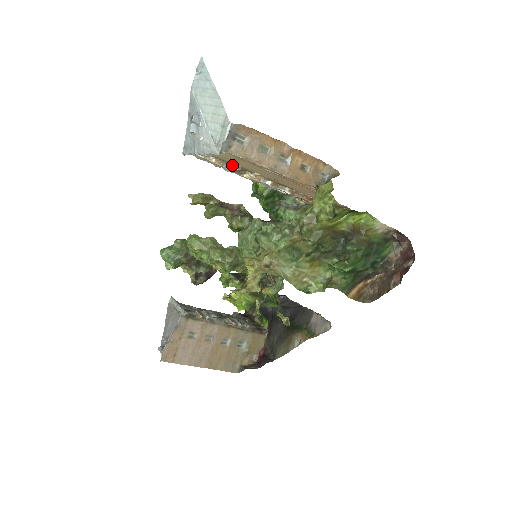
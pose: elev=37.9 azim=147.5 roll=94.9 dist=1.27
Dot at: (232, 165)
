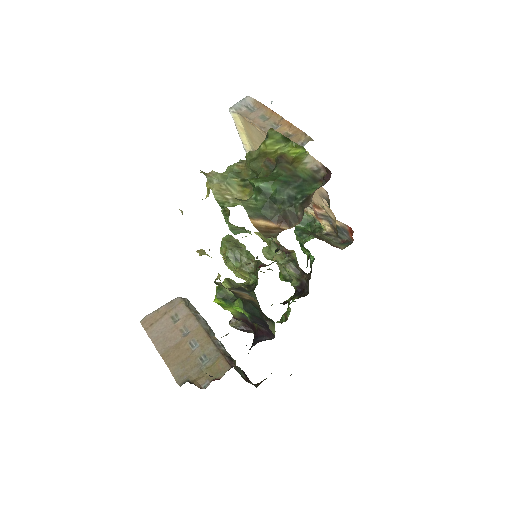
Dot at: occluded
